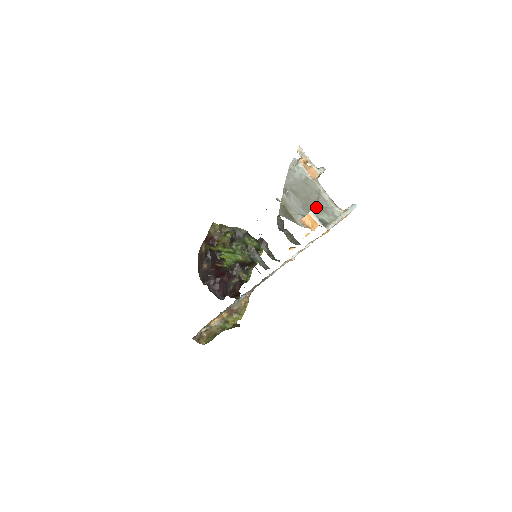
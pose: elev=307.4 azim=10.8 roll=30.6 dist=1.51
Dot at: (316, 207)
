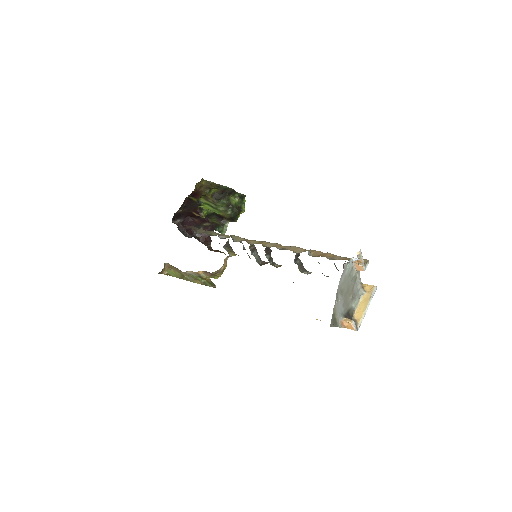
Dot at: (351, 298)
